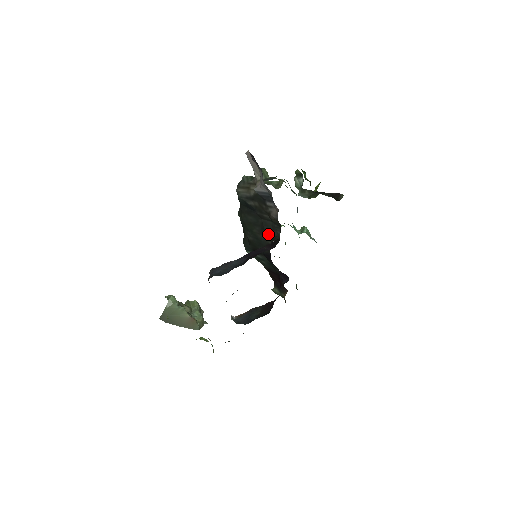
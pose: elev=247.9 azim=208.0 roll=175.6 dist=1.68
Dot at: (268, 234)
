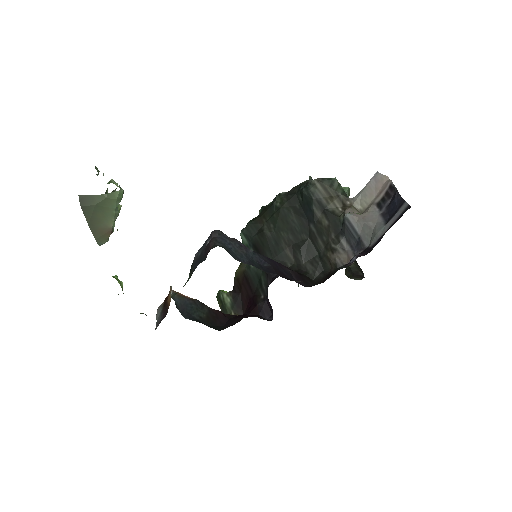
Dot at: (299, 257)
